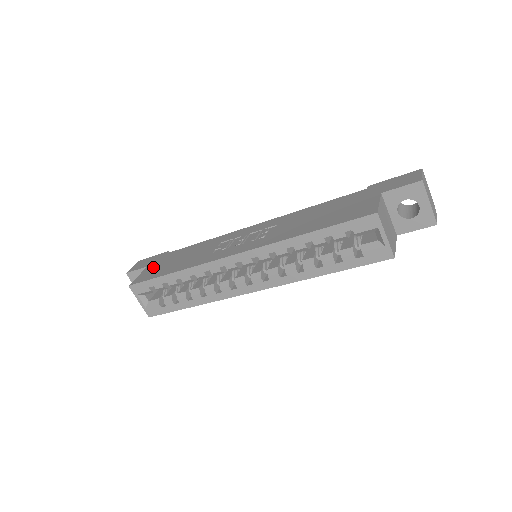
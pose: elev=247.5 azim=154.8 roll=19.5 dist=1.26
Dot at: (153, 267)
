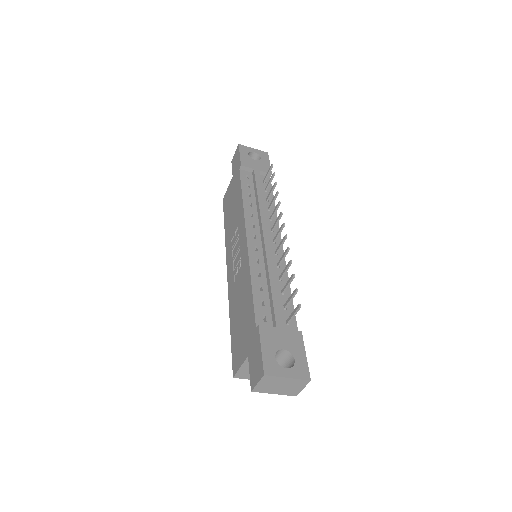
Dot at: (230, 189)
